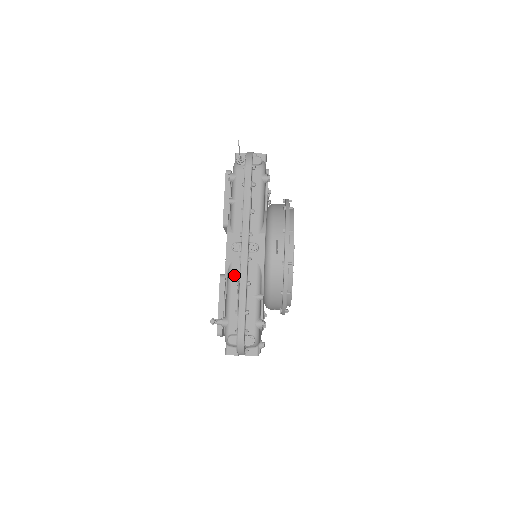
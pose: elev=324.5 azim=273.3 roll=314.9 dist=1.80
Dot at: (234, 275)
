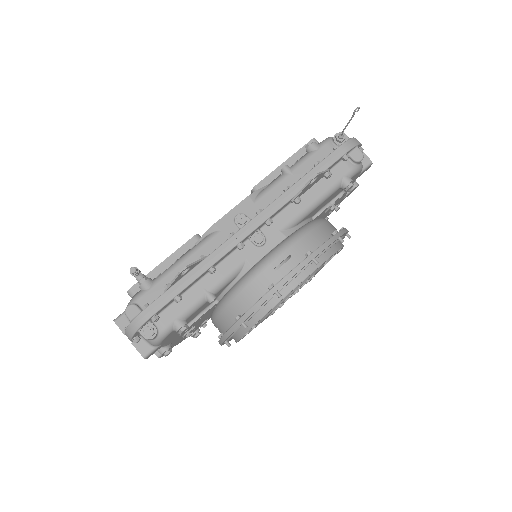
Dot at: (208, 246)
